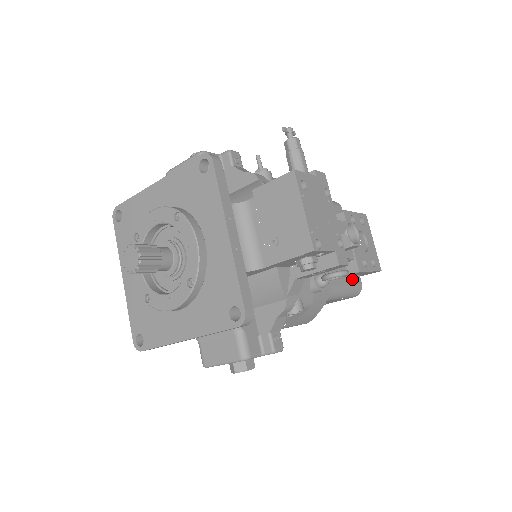
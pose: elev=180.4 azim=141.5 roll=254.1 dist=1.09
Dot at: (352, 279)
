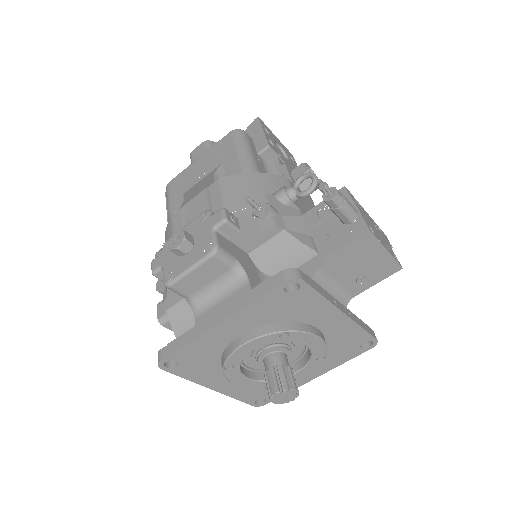
Dot at: occluded
